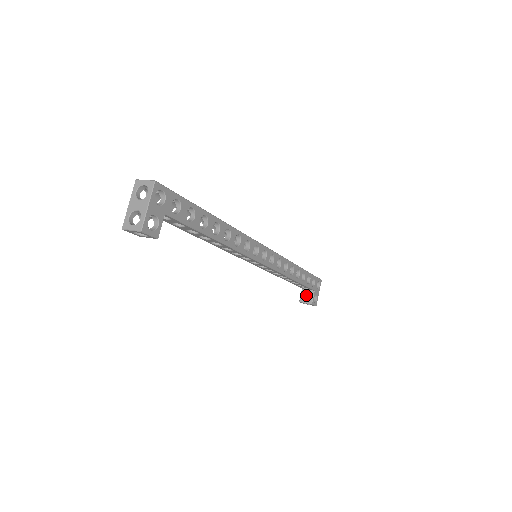
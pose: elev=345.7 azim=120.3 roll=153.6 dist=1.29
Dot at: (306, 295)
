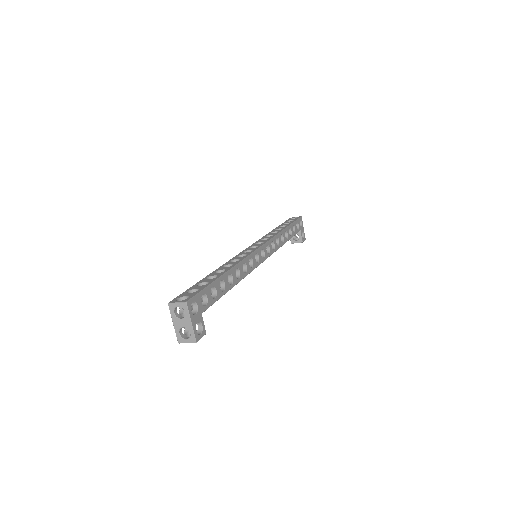
Dot at: occluded
